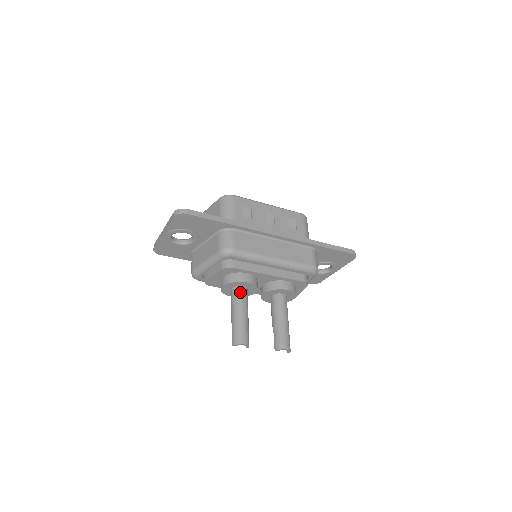
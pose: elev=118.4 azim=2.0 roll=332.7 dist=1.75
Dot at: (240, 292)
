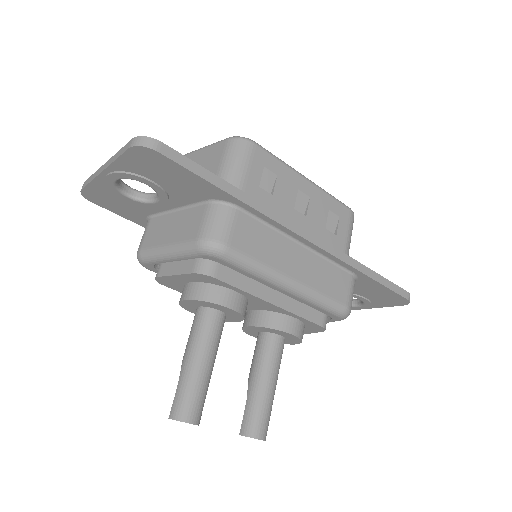
Dot at: (212, 320)
